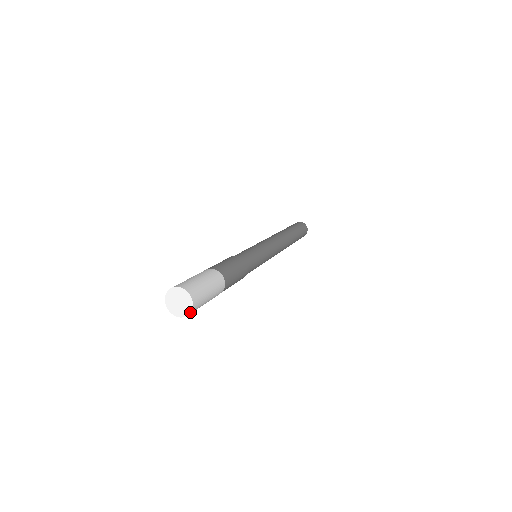
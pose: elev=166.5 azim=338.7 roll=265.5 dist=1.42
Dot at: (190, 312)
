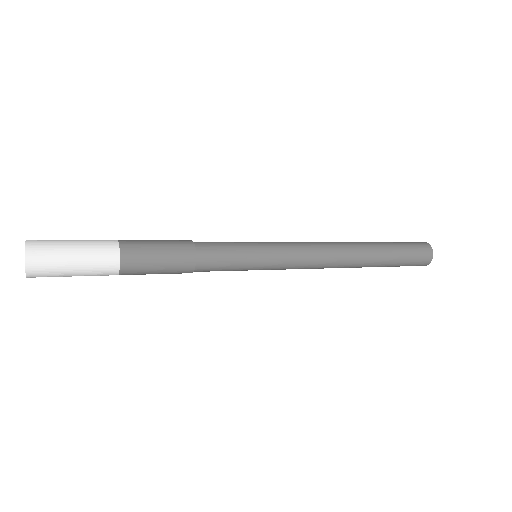
Dot at: occluded
